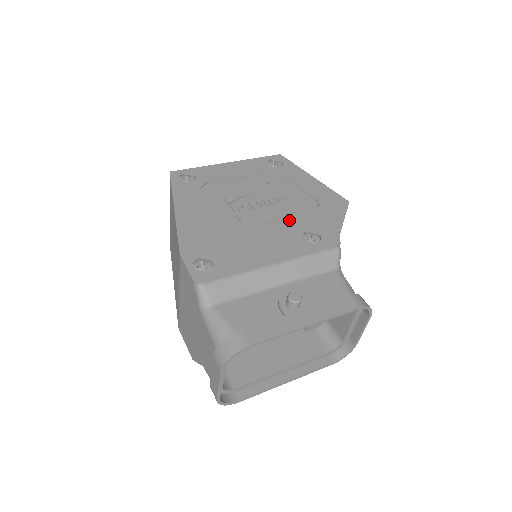
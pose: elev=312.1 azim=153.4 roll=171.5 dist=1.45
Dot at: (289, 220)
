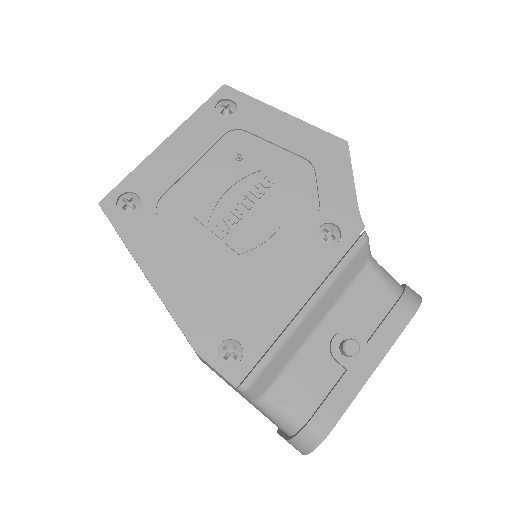
Dot at: (291, 216)
